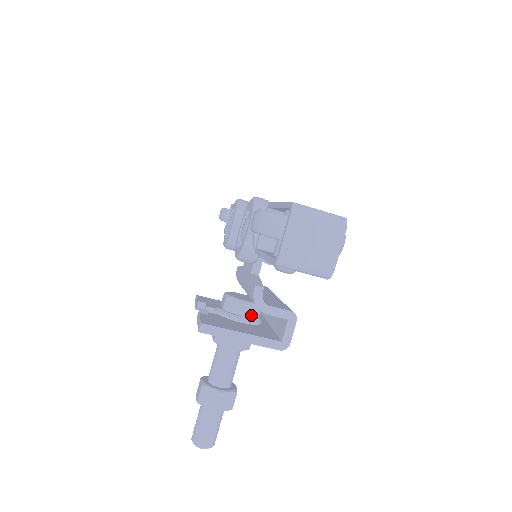
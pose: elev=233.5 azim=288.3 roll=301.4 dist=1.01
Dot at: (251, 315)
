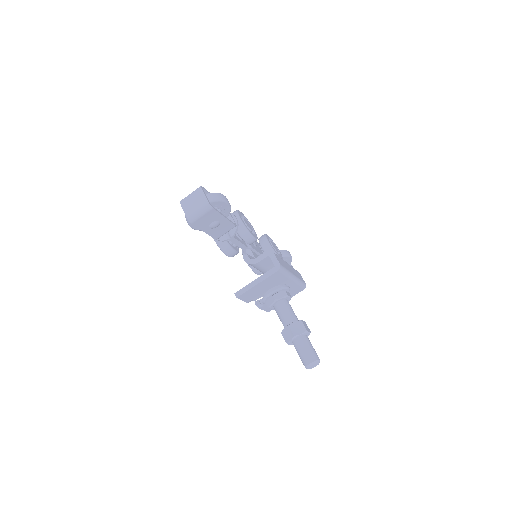
Dot at: occluded
